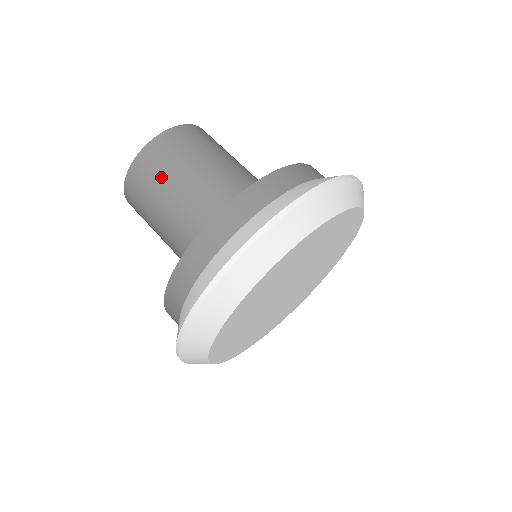
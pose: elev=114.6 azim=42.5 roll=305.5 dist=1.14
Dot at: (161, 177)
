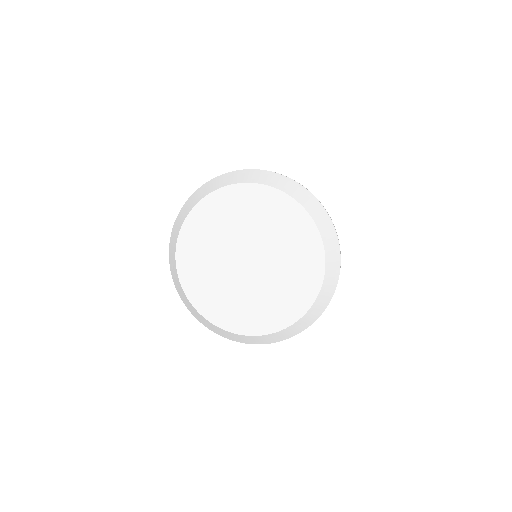
Dot at: occluded
